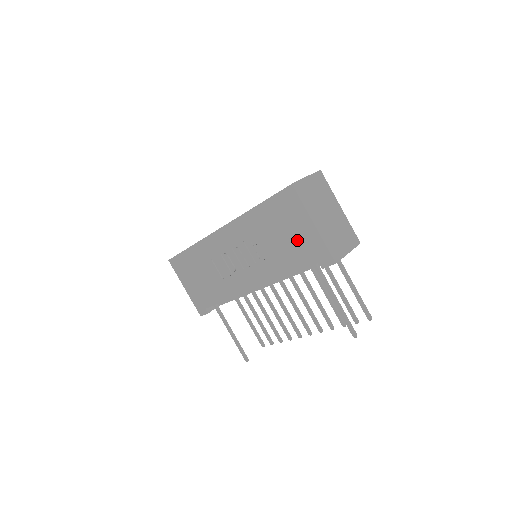
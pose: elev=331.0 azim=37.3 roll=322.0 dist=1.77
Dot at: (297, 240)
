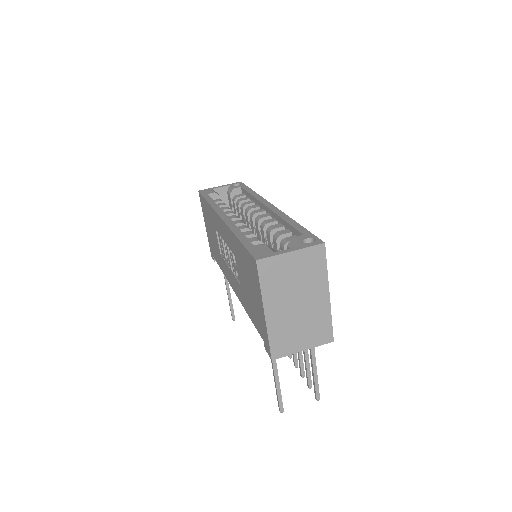
Dot at: (255, 305)
